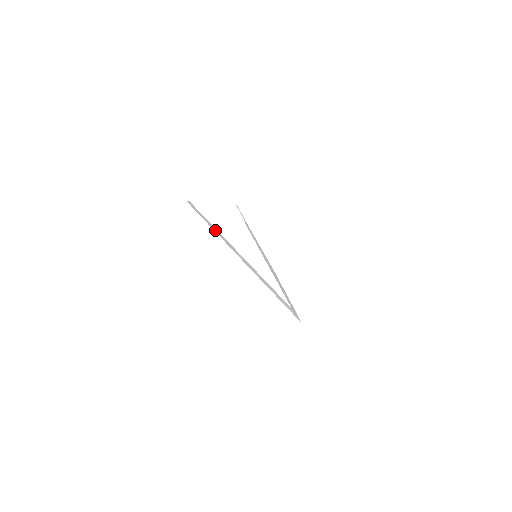
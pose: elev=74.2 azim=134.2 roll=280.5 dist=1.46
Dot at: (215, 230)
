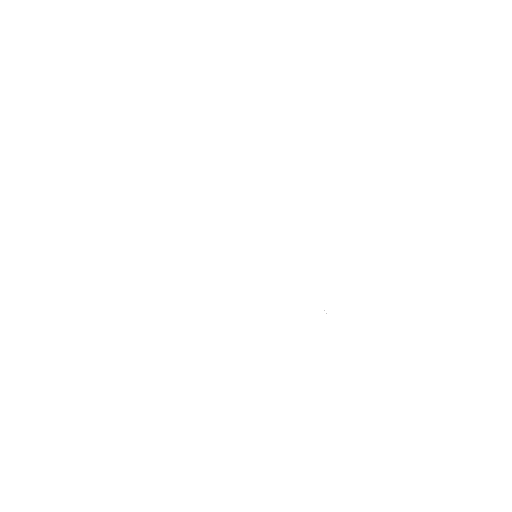
Dot at: occluded
